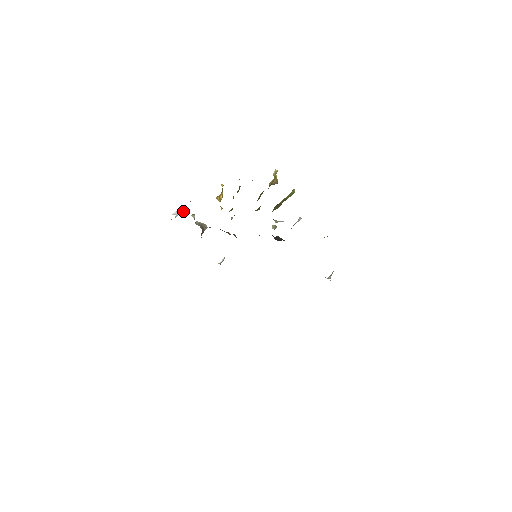
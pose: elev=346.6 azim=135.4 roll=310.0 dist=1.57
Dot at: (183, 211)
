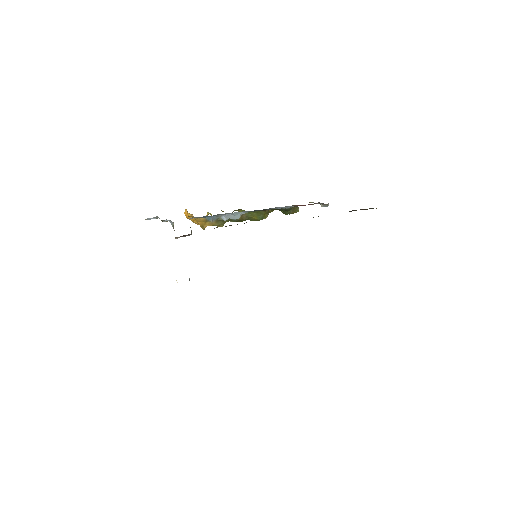
Dot at: occluded
